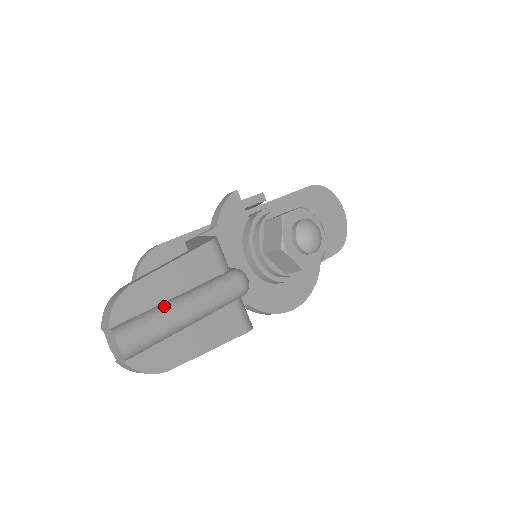
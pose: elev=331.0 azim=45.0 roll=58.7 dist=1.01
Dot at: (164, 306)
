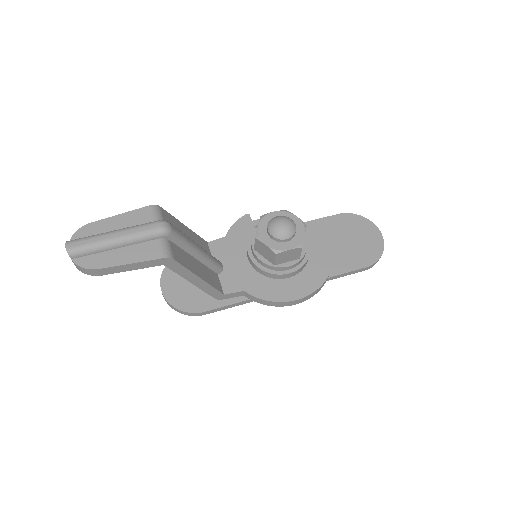
Dot at: (102, 233)
